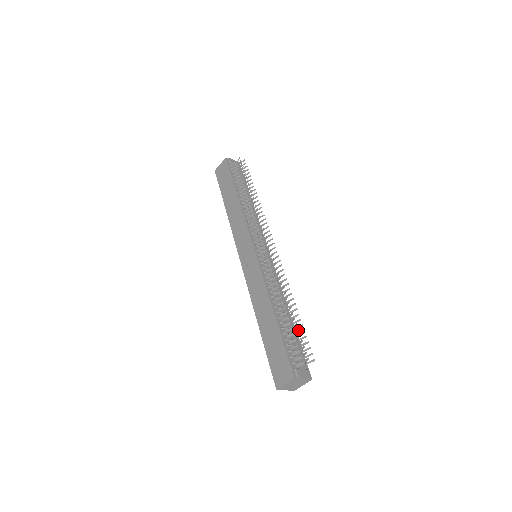
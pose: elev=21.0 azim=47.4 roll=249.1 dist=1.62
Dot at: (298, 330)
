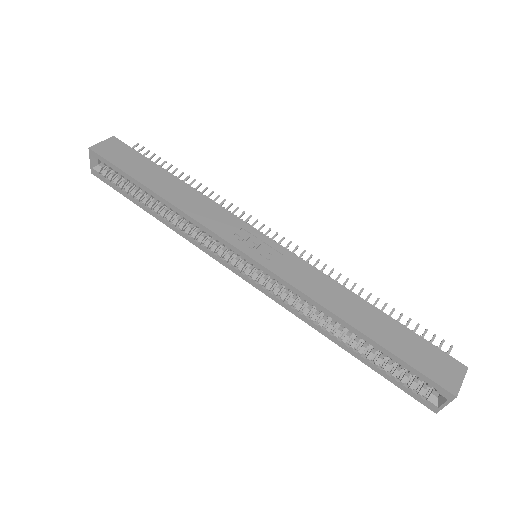
Dot at: (410, 320)
